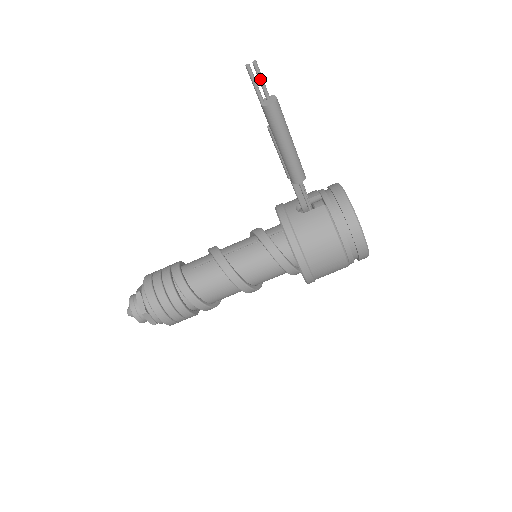
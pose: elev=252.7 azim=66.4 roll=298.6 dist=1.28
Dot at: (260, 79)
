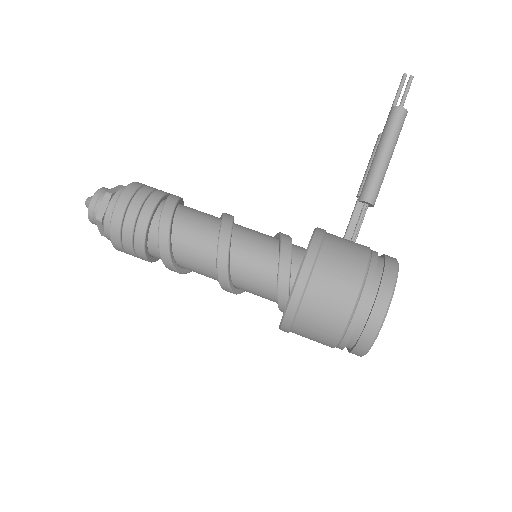
Dot at: (406, 90)
